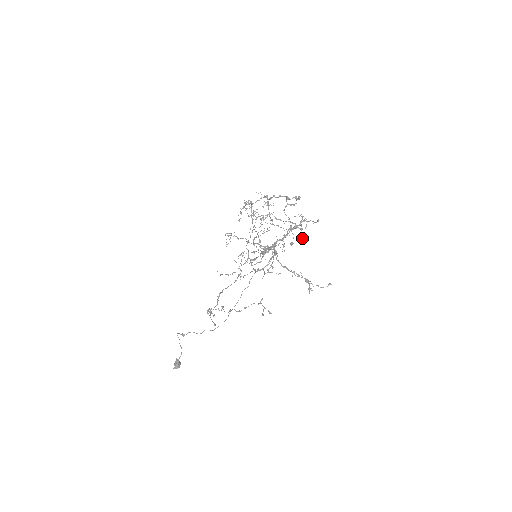
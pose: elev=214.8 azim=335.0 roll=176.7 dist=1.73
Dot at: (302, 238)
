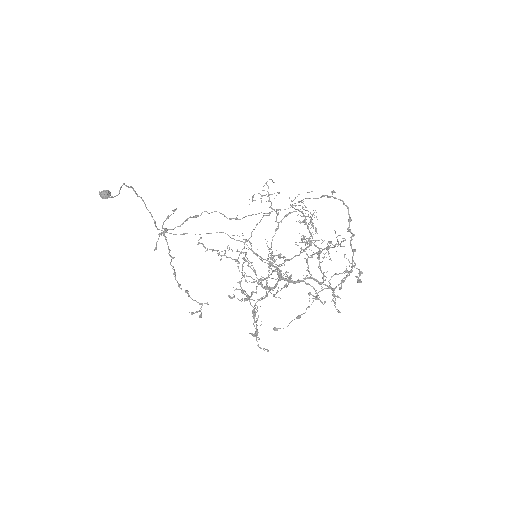
Dot at: occluded
